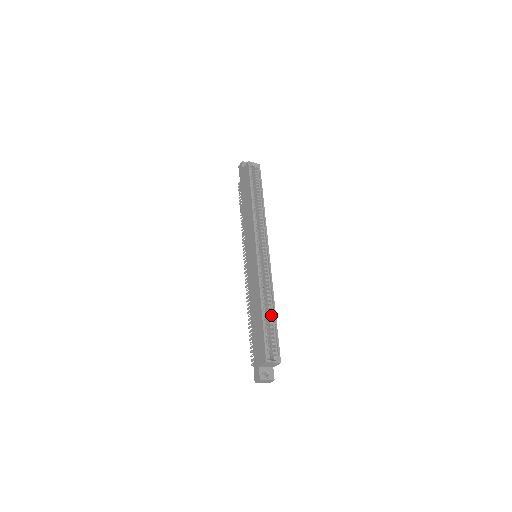
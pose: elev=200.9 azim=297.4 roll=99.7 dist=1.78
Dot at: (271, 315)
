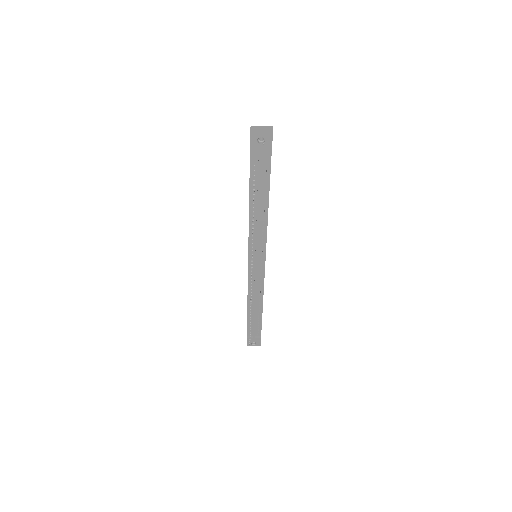
Dot at: occluded
